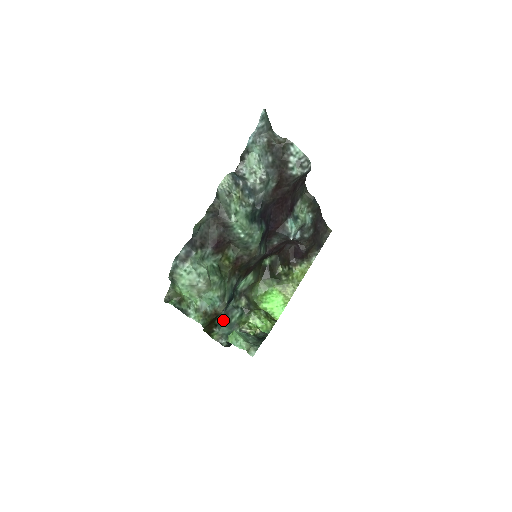
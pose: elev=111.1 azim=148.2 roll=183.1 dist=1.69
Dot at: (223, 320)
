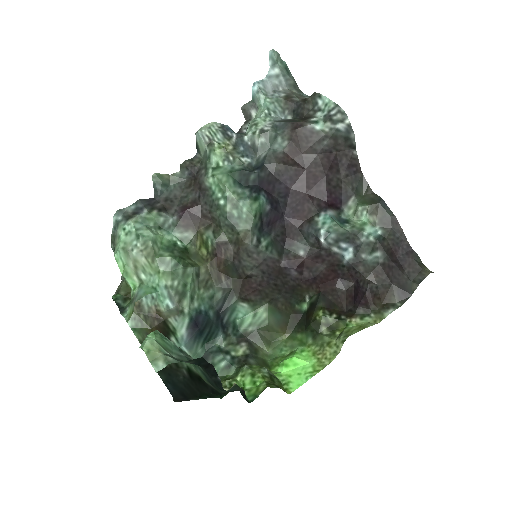
Dot at: occluded
